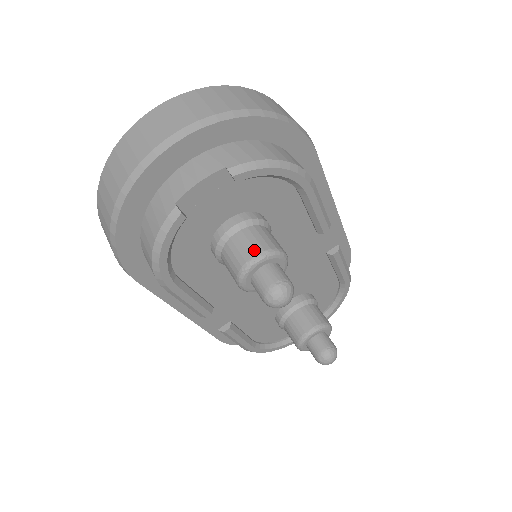
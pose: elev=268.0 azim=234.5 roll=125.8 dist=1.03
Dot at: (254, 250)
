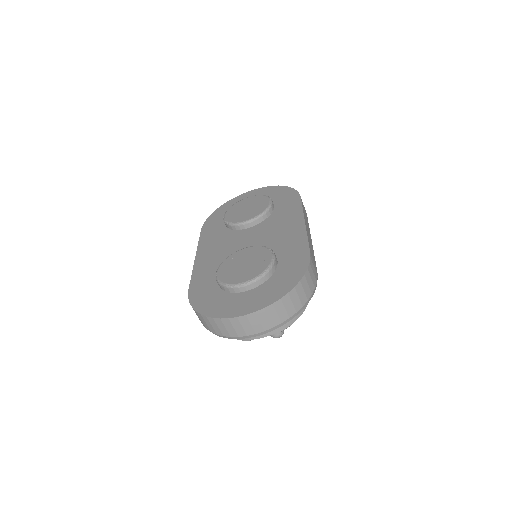
Dot at: occluded
